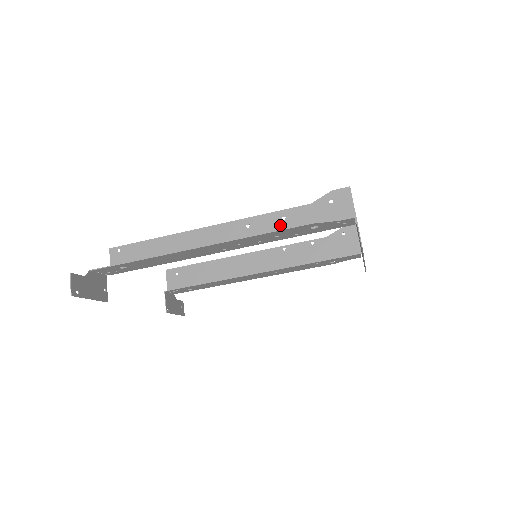
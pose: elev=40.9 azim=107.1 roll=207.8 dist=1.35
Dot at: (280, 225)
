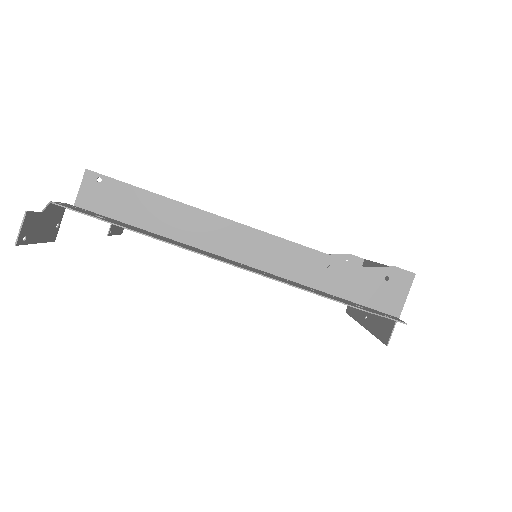
Dot at: (318, 271)
